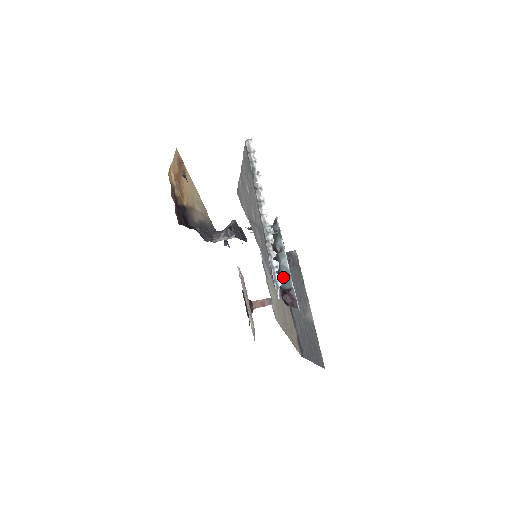
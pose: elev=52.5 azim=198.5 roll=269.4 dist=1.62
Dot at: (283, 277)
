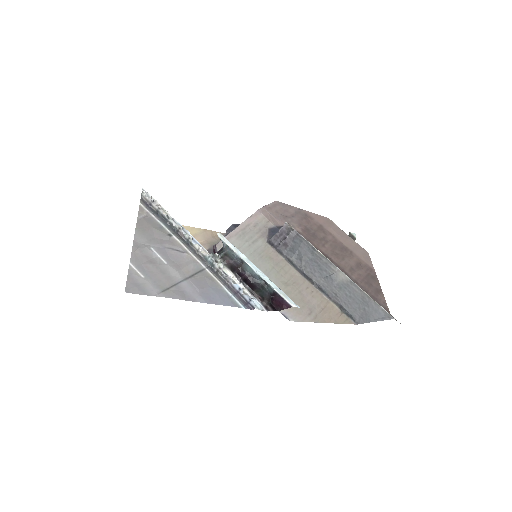
Dot at: (263, 283)
